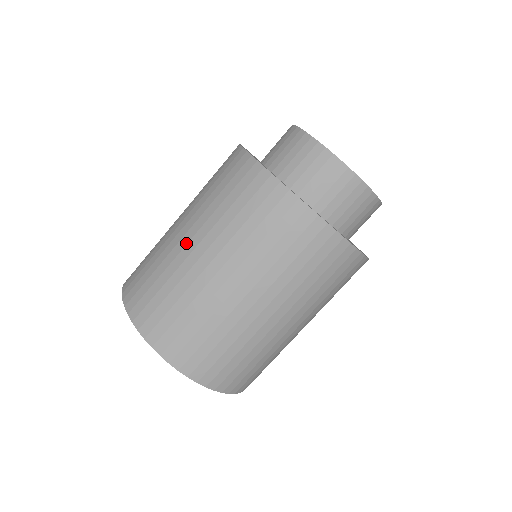
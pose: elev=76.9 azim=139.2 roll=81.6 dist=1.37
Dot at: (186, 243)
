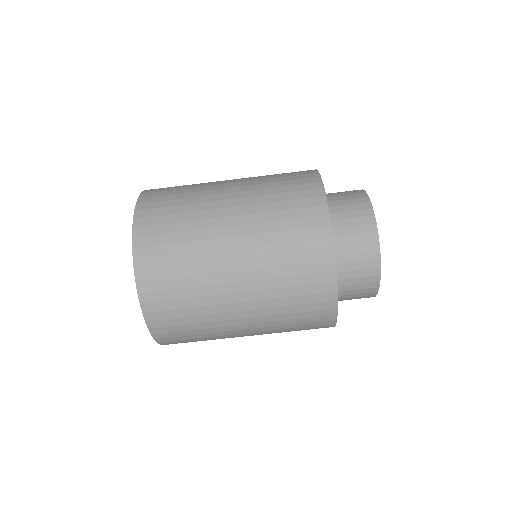
Dot at: (234, 302)
